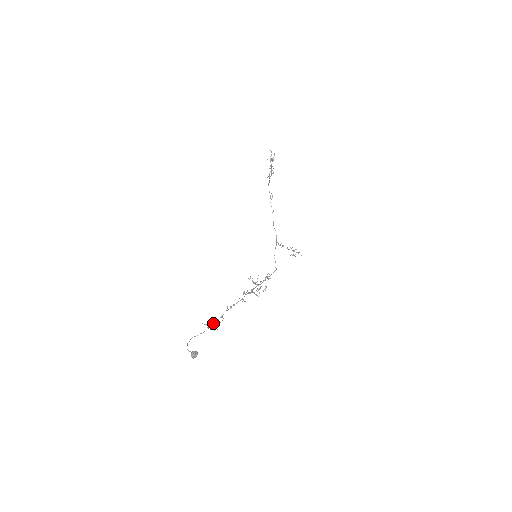
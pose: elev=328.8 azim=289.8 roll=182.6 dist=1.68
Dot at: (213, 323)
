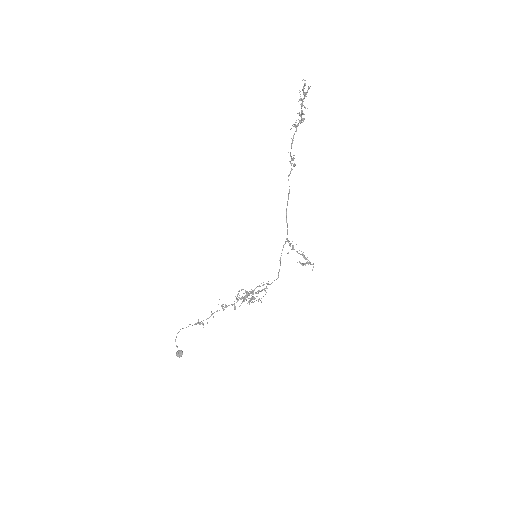
Dot at: occluded
